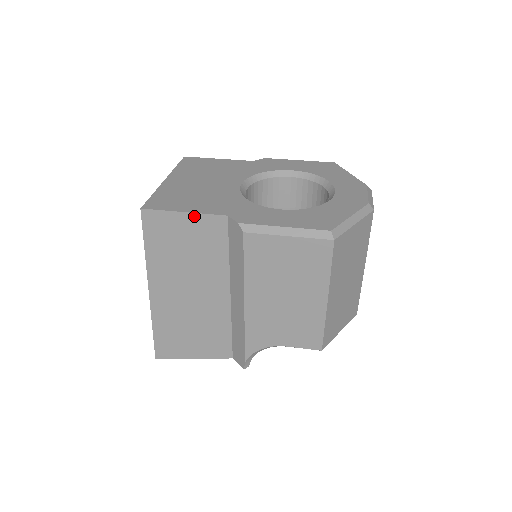
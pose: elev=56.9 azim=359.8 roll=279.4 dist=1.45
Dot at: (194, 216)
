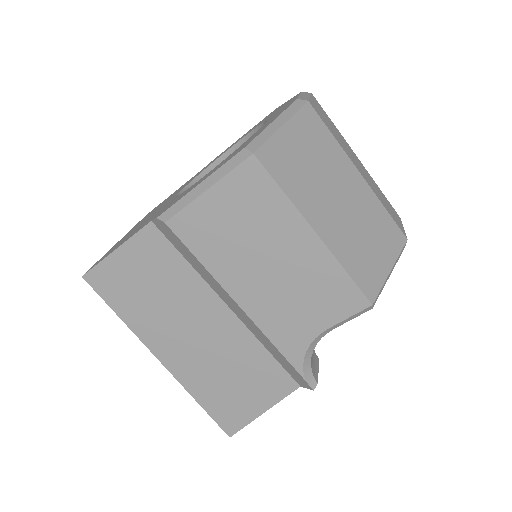
Dot at: (126, 247)
